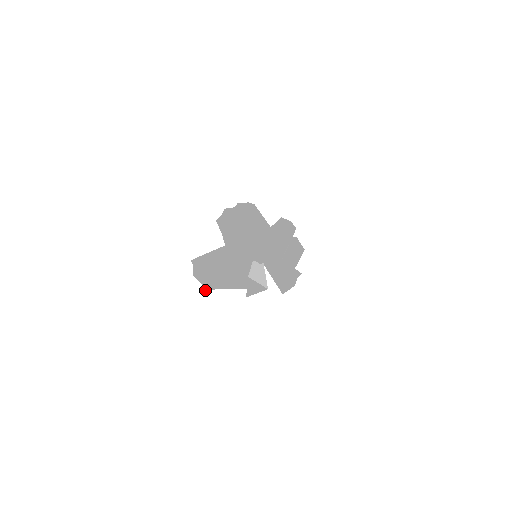
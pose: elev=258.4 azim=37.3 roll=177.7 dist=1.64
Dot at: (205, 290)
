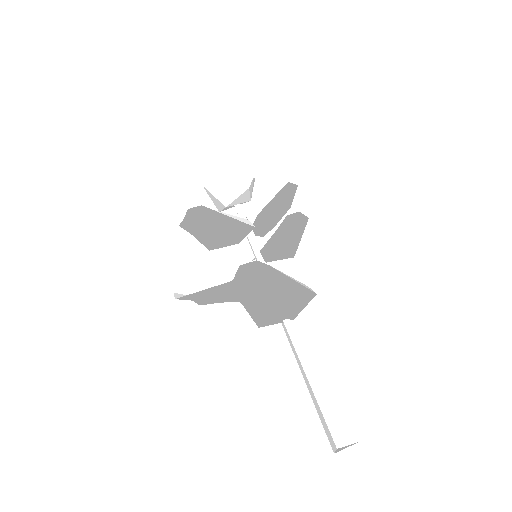
Dot at: occluded
